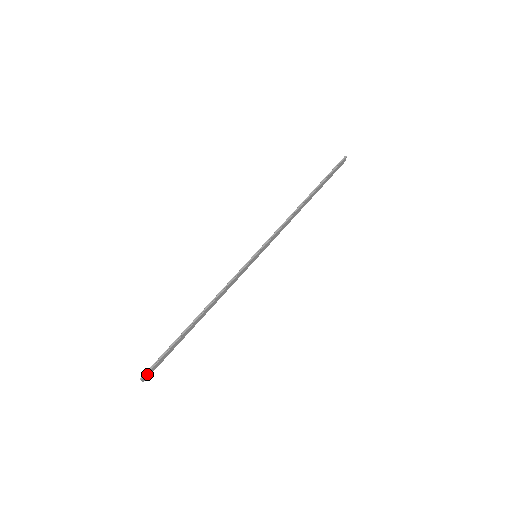
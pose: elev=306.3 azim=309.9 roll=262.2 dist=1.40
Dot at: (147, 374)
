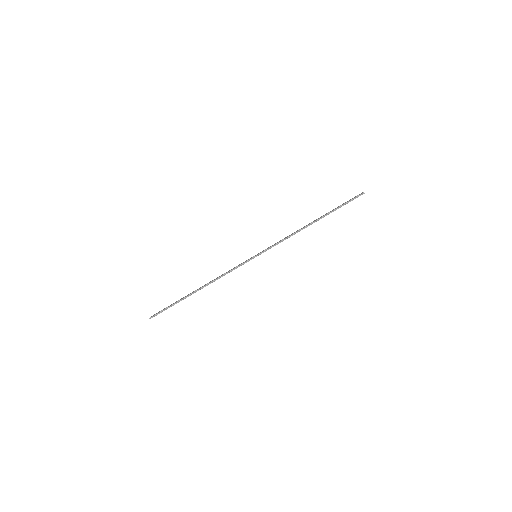
Dot at: occluded
